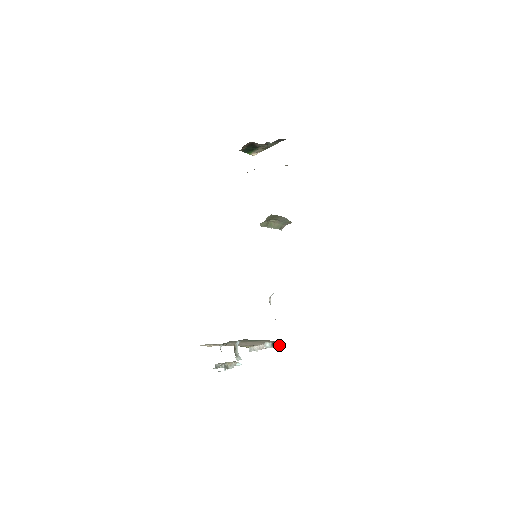
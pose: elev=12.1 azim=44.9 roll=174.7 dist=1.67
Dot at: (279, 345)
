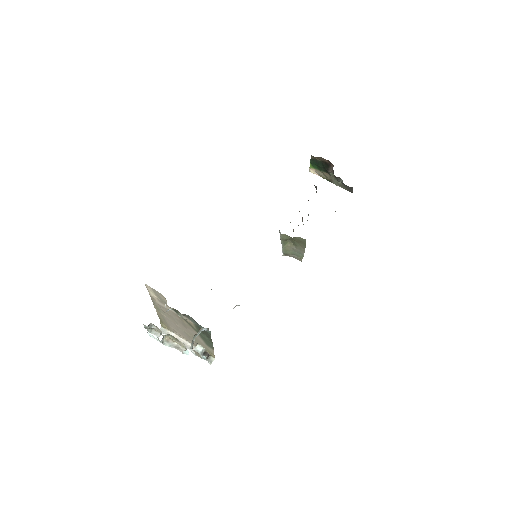
Dot at: (210, 361)
